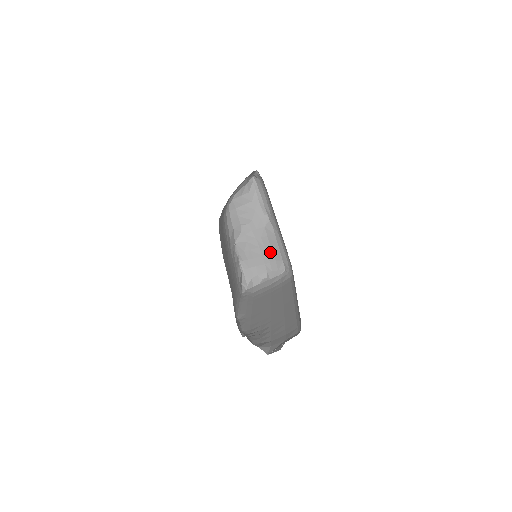
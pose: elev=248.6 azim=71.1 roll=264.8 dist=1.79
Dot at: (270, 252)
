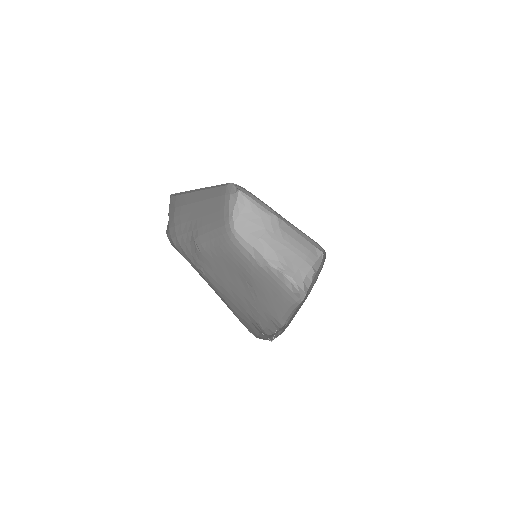
Dot at: (300, 246)
